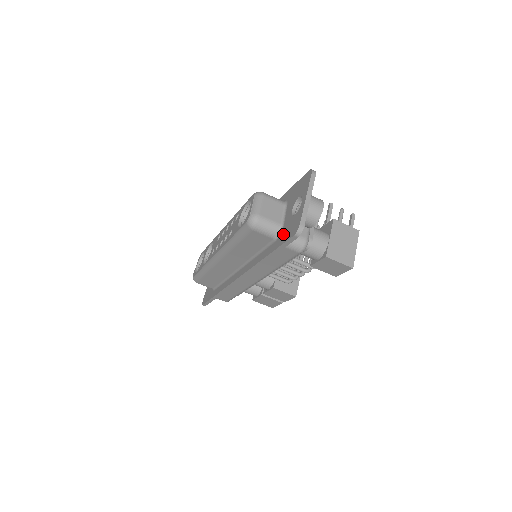
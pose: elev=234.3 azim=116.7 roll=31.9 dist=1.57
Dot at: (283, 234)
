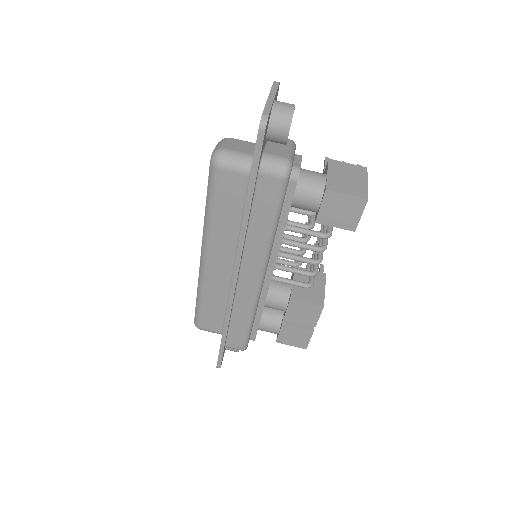
Dot at: occluded
